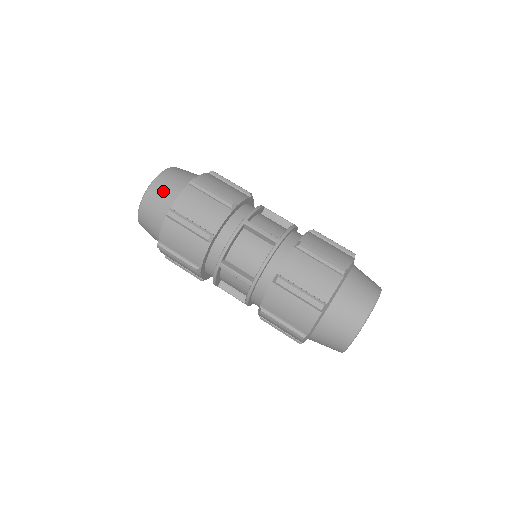
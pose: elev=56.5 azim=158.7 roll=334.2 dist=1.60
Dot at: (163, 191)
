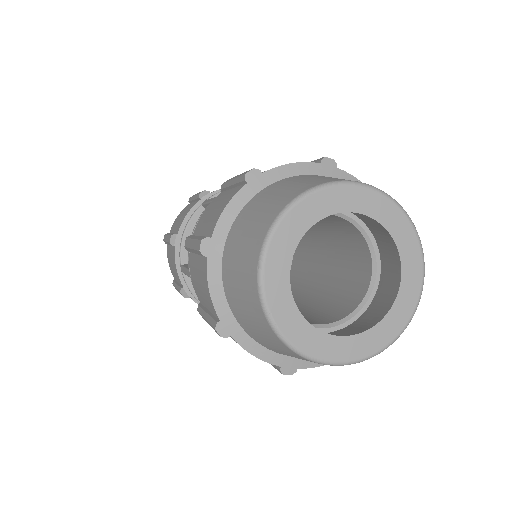
Dot at: occluded
